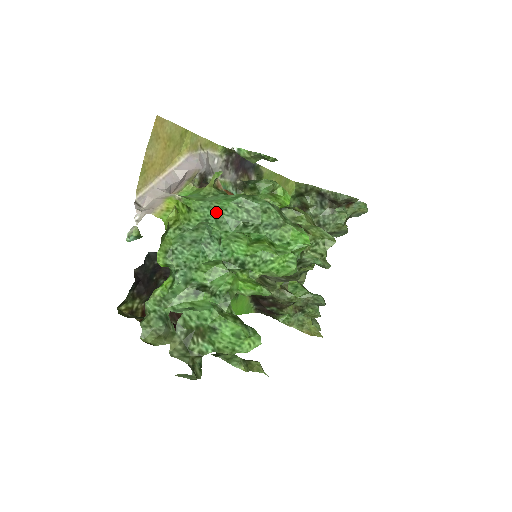
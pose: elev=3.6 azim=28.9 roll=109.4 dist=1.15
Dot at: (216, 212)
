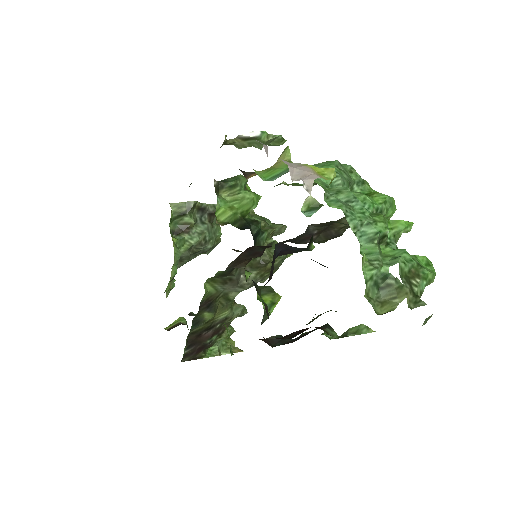
Dot at: occluded
